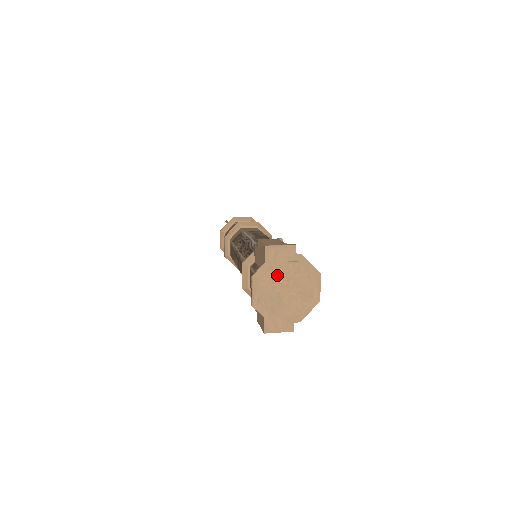
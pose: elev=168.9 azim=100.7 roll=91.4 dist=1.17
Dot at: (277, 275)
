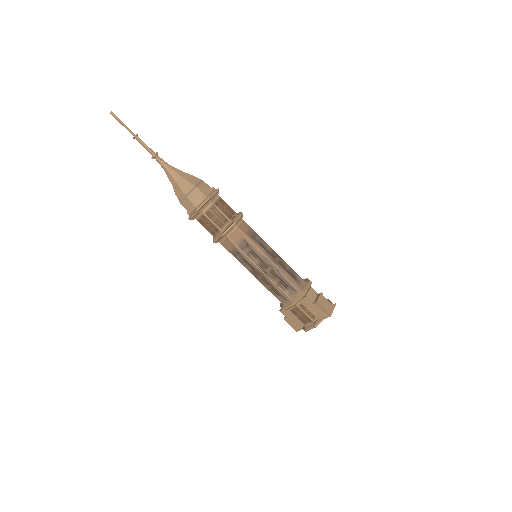
Dot at: occluded
